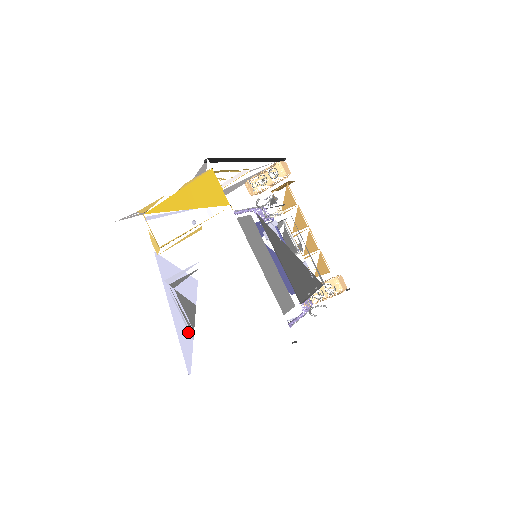
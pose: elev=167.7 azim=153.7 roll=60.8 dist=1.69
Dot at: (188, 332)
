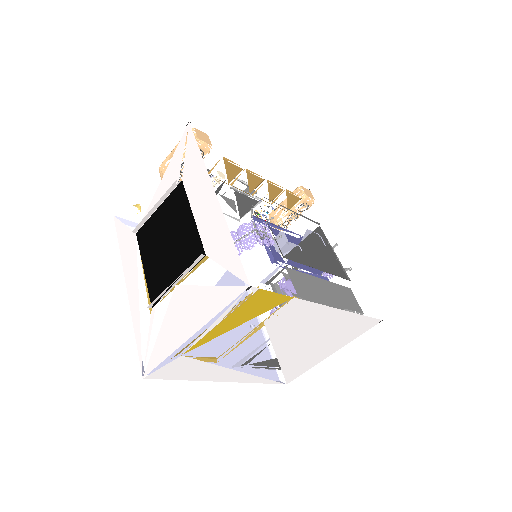
Dot at: occluded
